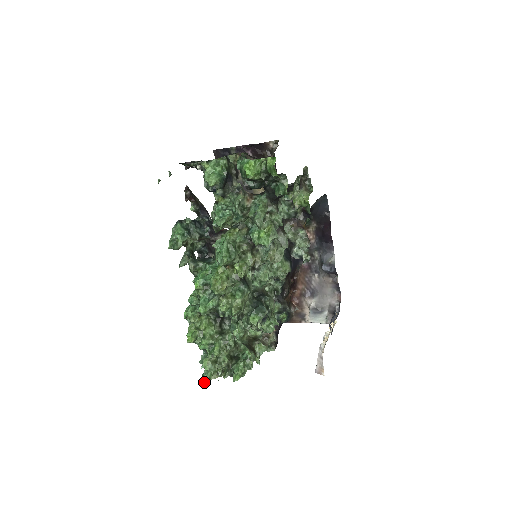
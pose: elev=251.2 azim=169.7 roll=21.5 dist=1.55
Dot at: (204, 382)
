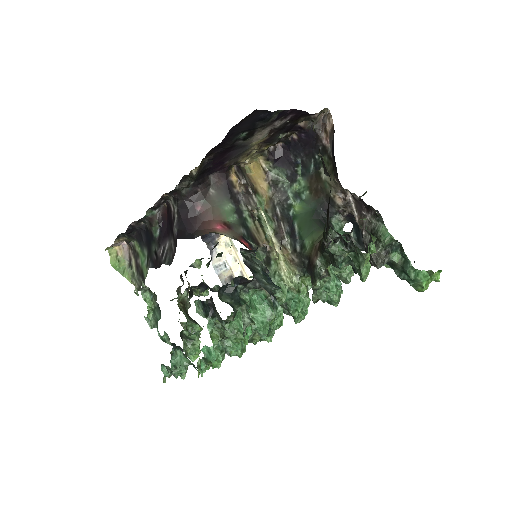
Dot at: occluded
